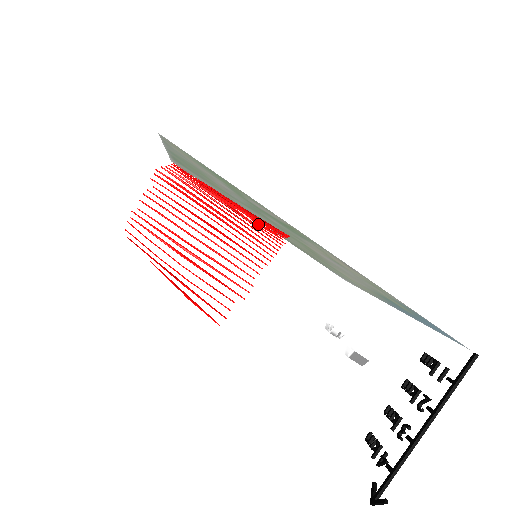
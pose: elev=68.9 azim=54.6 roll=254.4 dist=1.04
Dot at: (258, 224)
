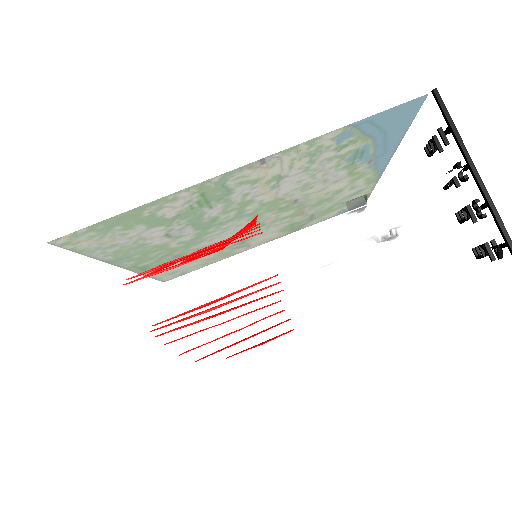
Dot at: occluded
